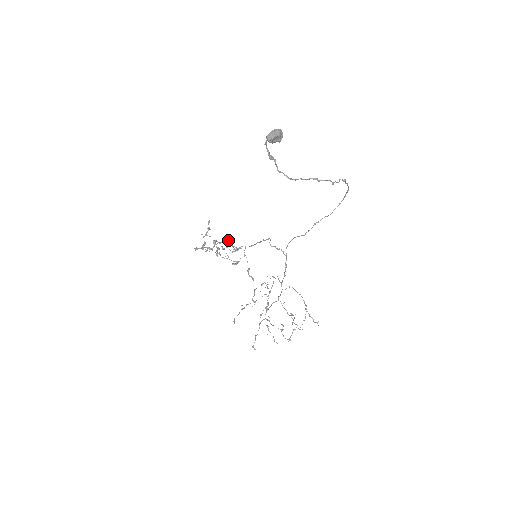
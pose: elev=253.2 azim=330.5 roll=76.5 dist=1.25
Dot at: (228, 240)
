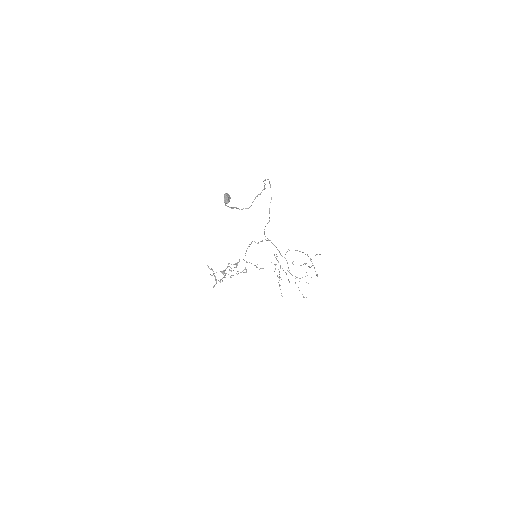
Dot at: occluded
